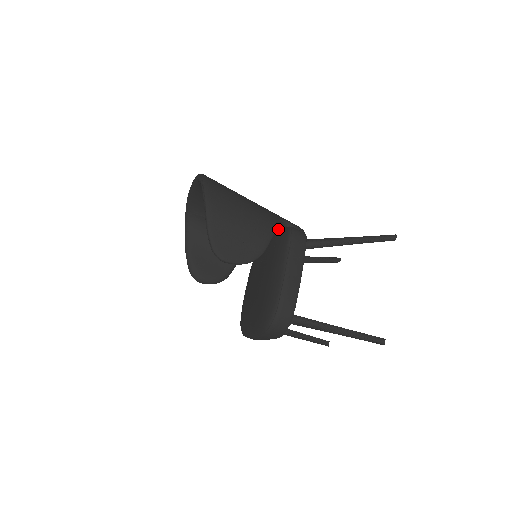
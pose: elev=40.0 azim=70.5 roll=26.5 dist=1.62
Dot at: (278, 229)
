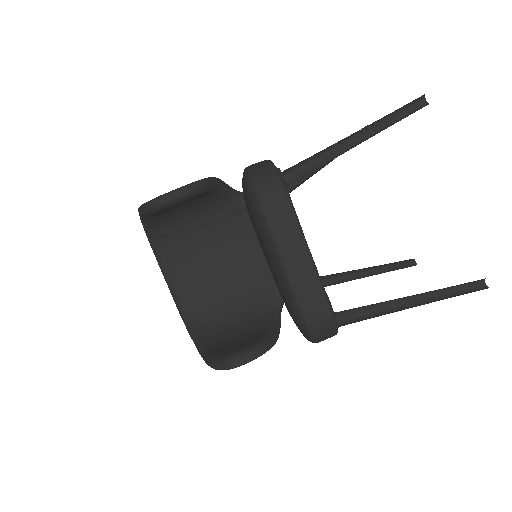
Dot at: occluded
